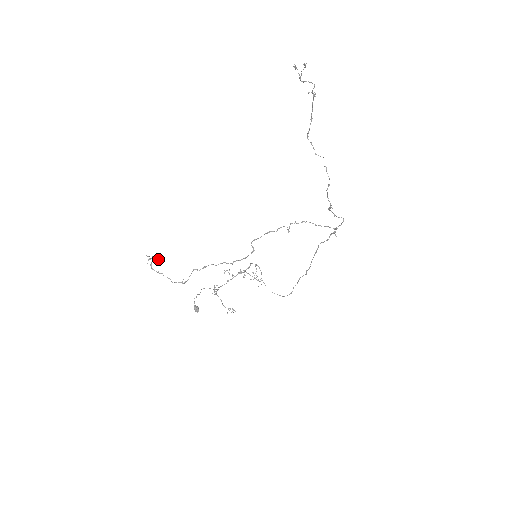
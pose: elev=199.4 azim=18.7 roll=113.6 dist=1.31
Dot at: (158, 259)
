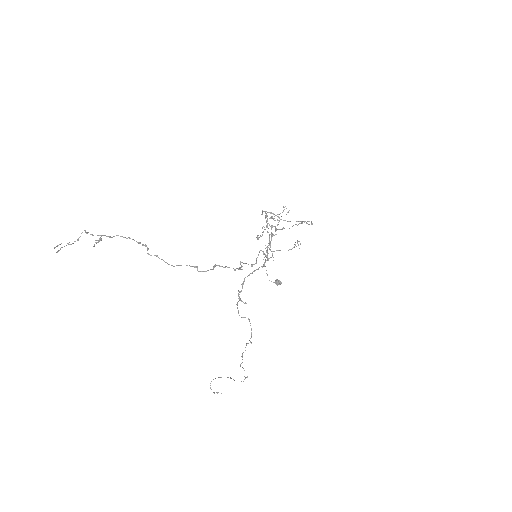
Dot at: occluded
